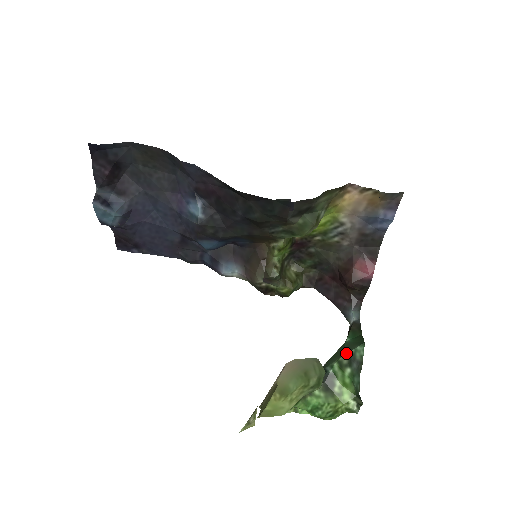
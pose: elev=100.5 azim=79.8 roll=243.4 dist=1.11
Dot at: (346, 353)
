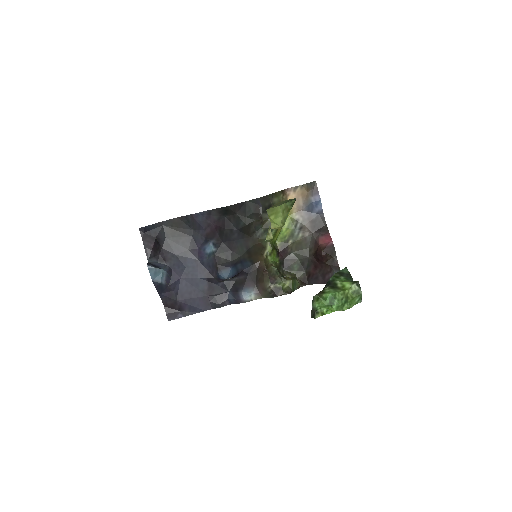
Dot at: (336, 273)
